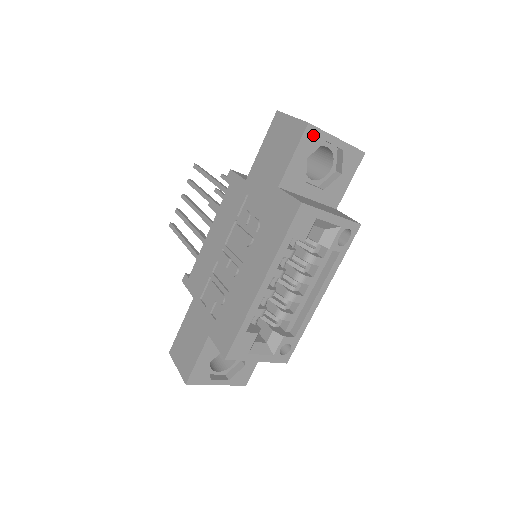
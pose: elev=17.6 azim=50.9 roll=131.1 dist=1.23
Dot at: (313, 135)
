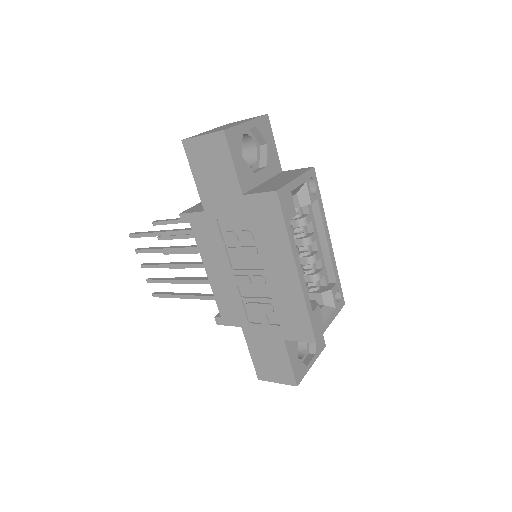
Dot at: (233, 136)
